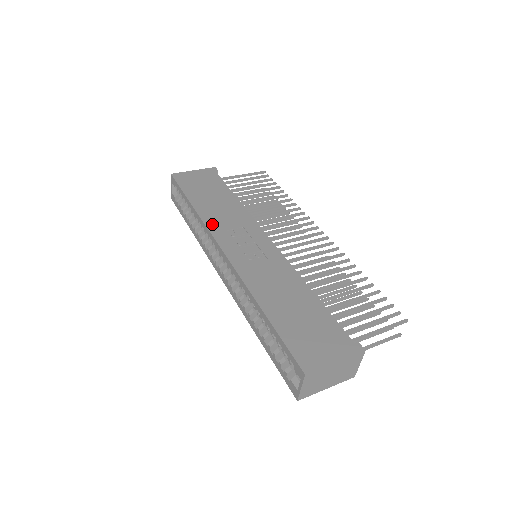
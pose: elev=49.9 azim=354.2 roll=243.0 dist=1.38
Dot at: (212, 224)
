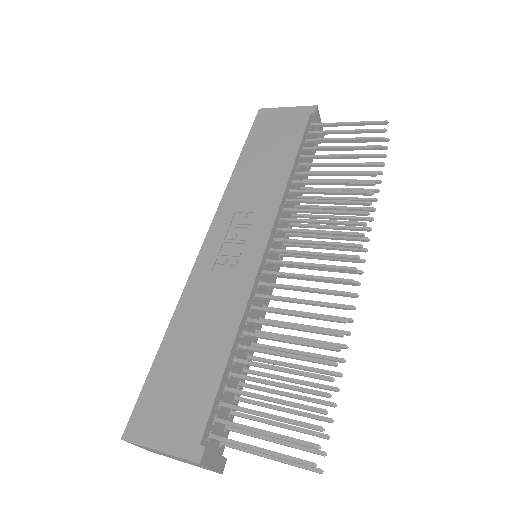
Dot at: (230, 197)
